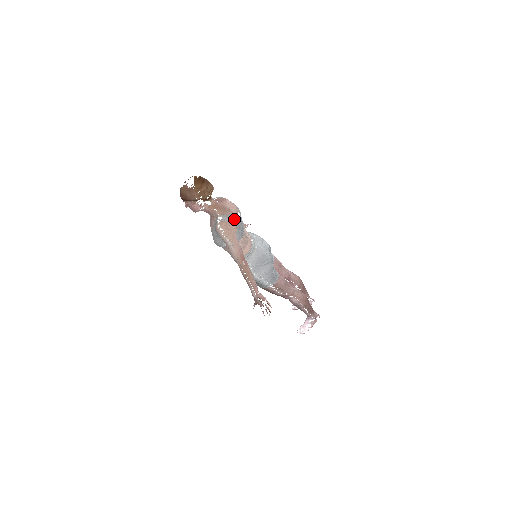
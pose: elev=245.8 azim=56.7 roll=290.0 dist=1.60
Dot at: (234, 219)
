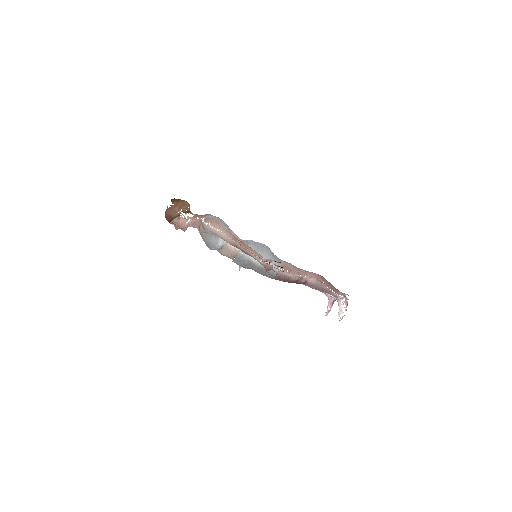
Dot at: (215, 217)
